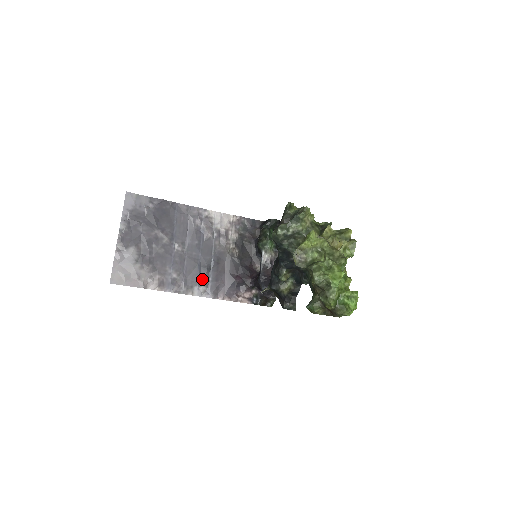
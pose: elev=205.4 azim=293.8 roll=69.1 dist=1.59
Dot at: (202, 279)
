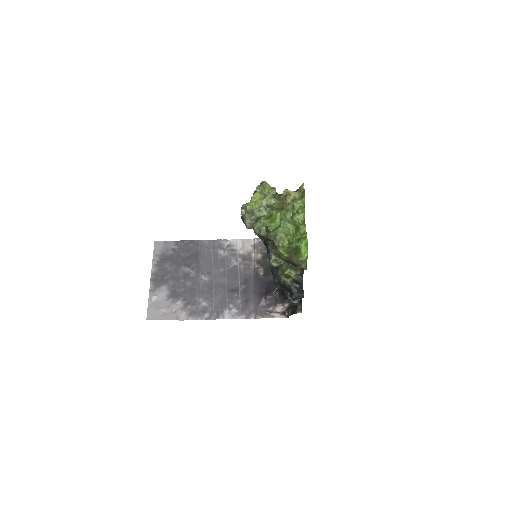
Dot at: (231, 302)
